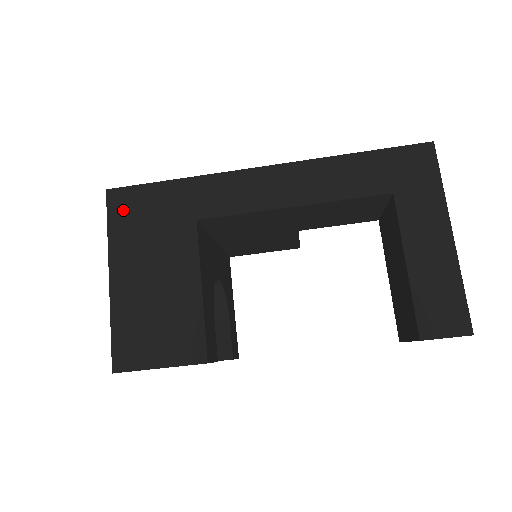
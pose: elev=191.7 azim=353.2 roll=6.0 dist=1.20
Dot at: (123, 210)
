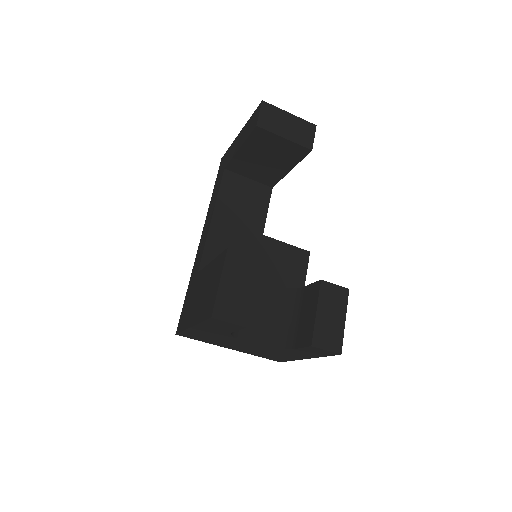
Dot at: (182, 322)
